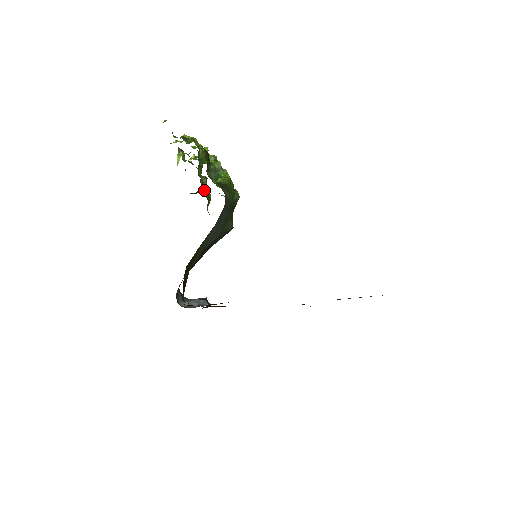
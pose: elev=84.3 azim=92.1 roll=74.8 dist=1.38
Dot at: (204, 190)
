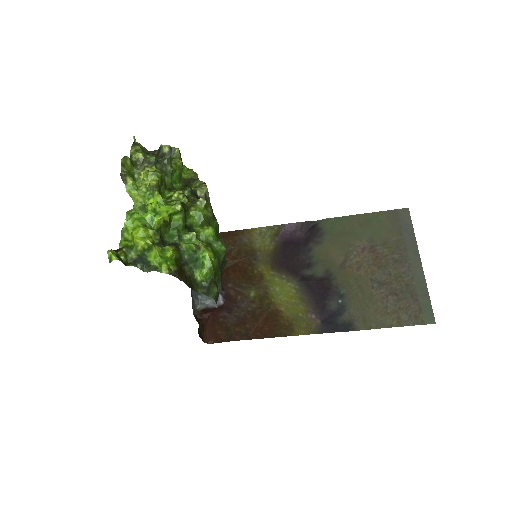
Dot at: (172, 176)
